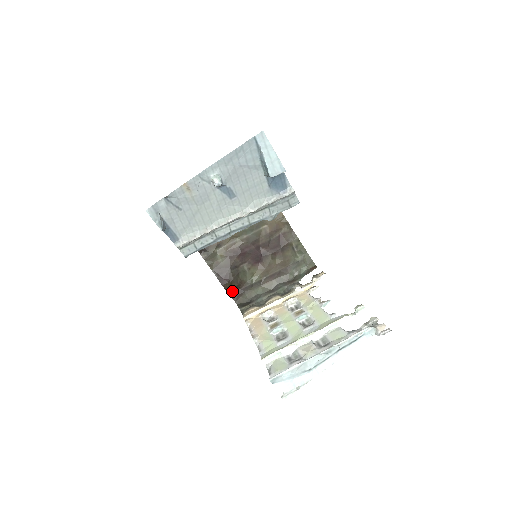
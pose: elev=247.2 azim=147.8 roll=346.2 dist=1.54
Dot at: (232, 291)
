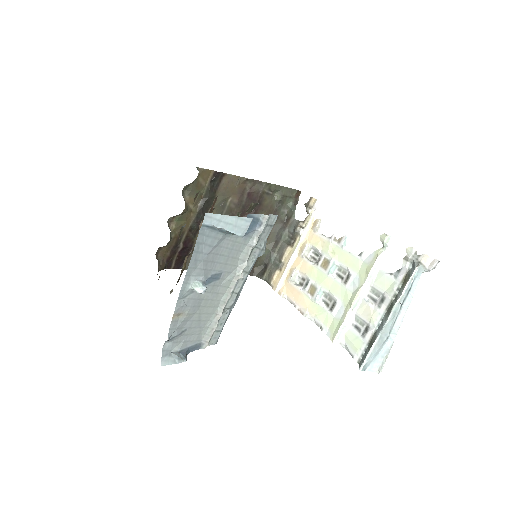
Dot at: occluded
